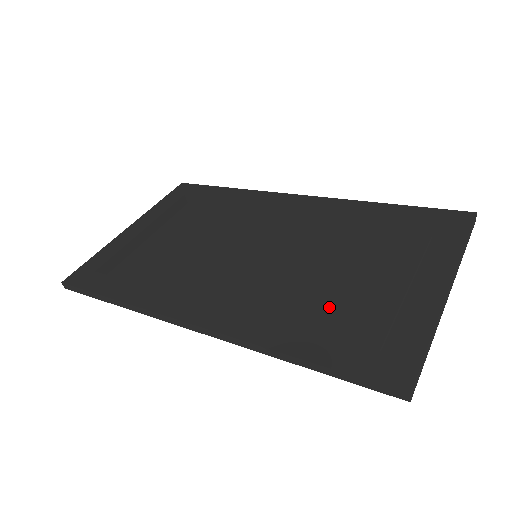
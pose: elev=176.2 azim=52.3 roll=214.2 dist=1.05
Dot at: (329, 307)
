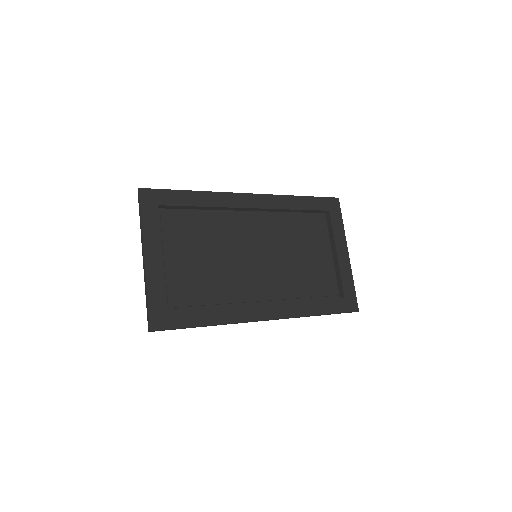
Dot at: (310, 279)
